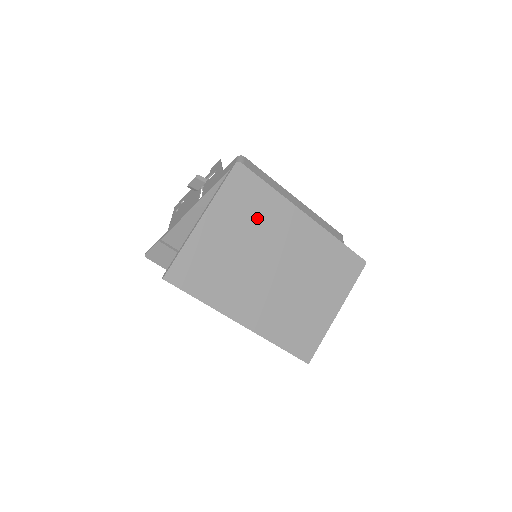
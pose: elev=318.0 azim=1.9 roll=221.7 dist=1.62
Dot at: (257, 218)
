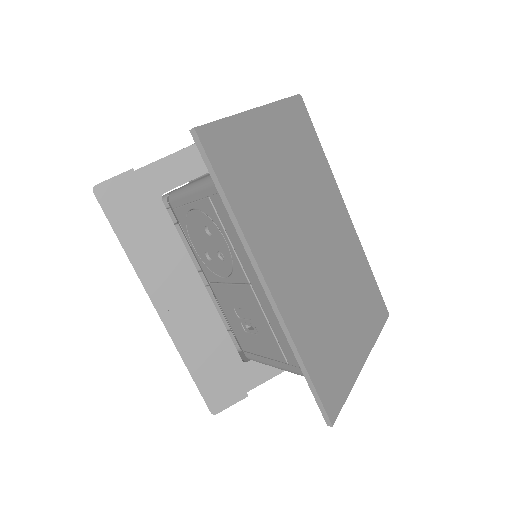
Dot at: (307, 166)
